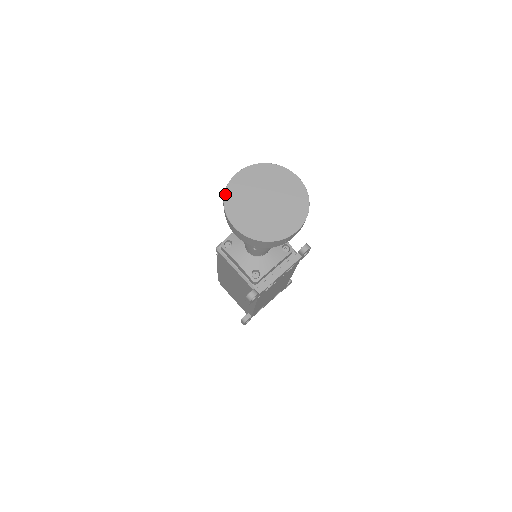
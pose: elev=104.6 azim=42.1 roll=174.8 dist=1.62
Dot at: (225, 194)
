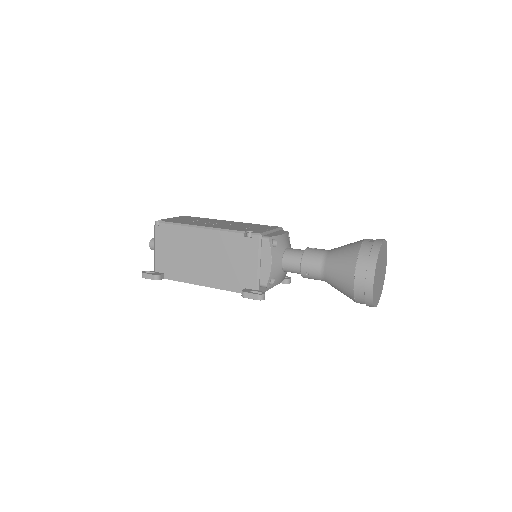
Dot at: (379, 252)
